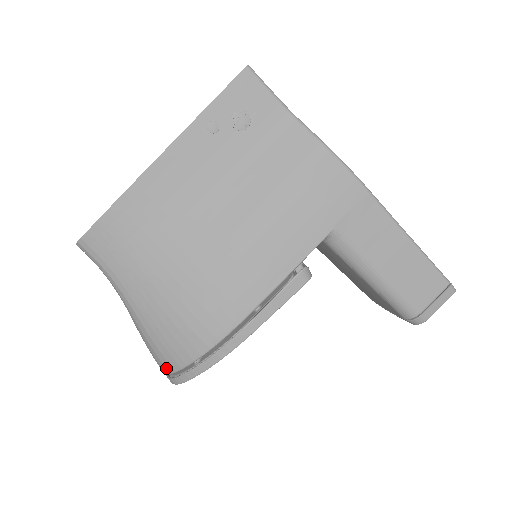
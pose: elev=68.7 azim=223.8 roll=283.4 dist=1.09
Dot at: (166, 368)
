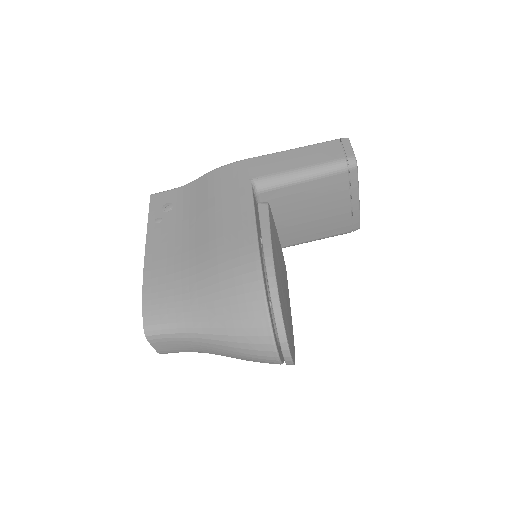
Dot at: (266, 337)
